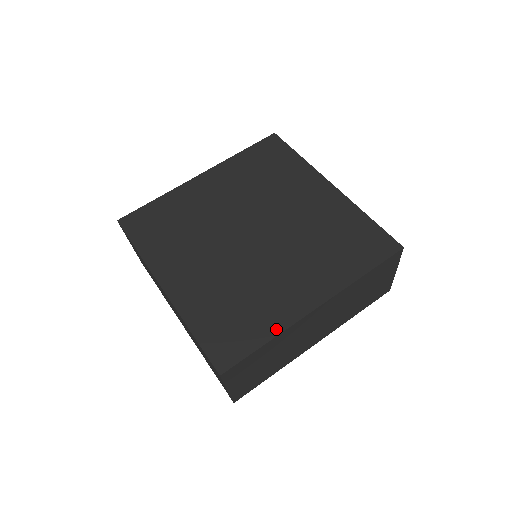
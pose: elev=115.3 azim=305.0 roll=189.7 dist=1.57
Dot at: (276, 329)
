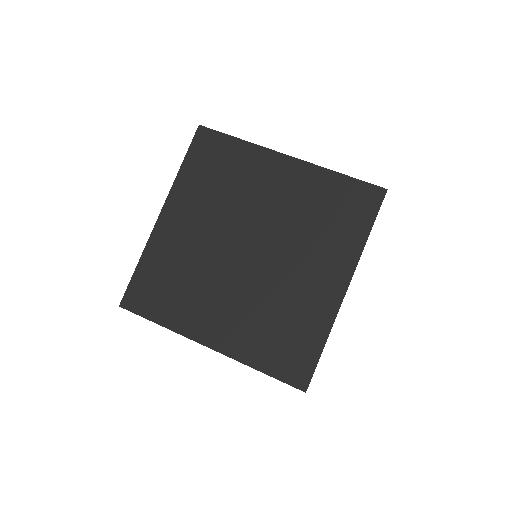
Dot at: (173, 325)
